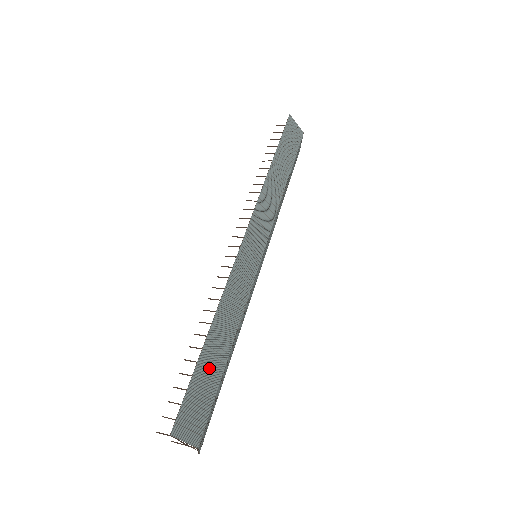
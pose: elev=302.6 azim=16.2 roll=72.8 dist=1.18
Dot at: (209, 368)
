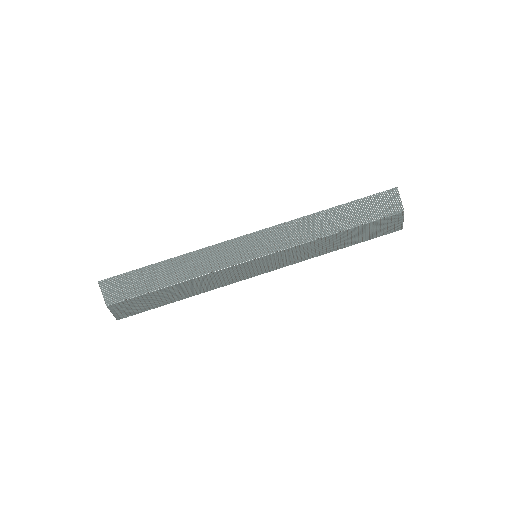
Dot at: (151, 277)
